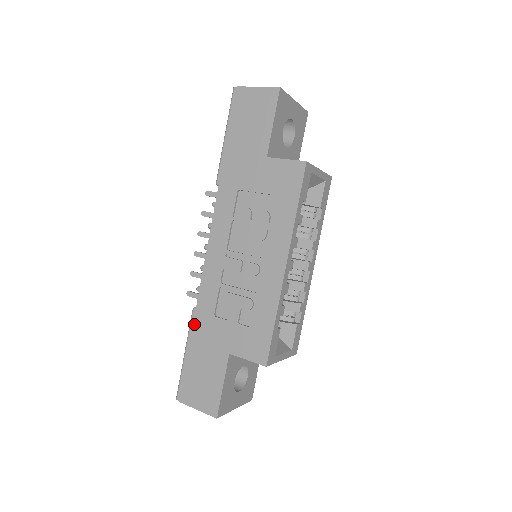
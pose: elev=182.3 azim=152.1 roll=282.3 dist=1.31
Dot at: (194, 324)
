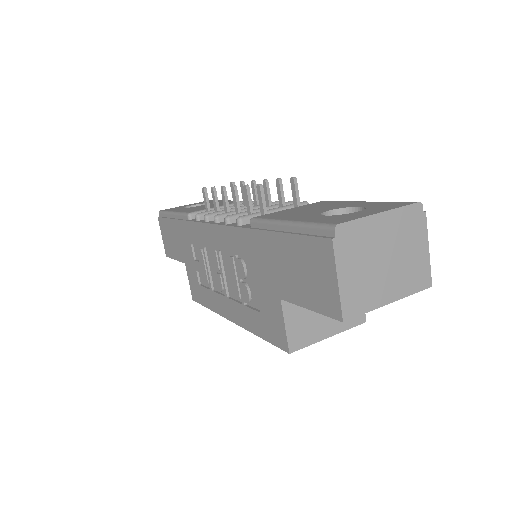
Dot at: (181, 221)
